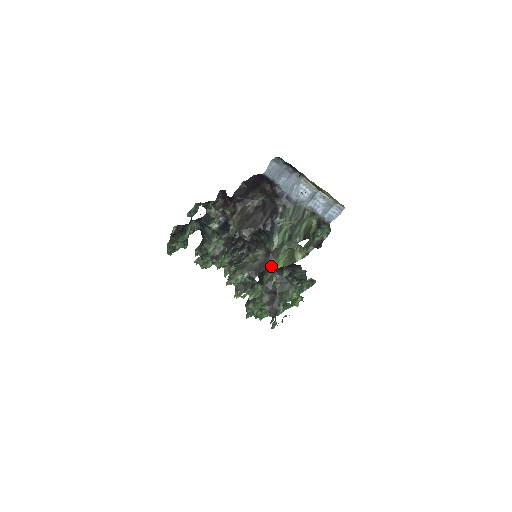
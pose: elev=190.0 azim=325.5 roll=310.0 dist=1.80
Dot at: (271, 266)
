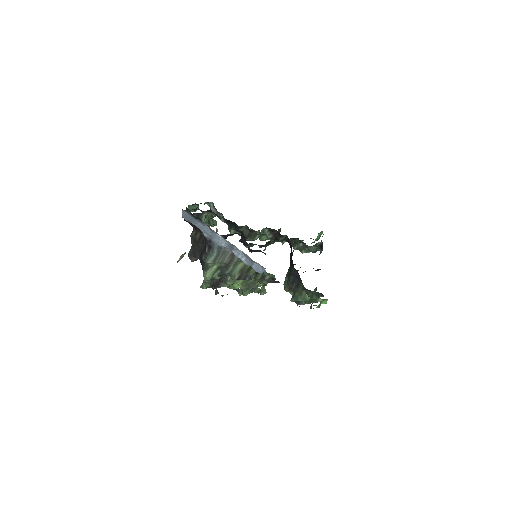
Dot at: (292, 260)
